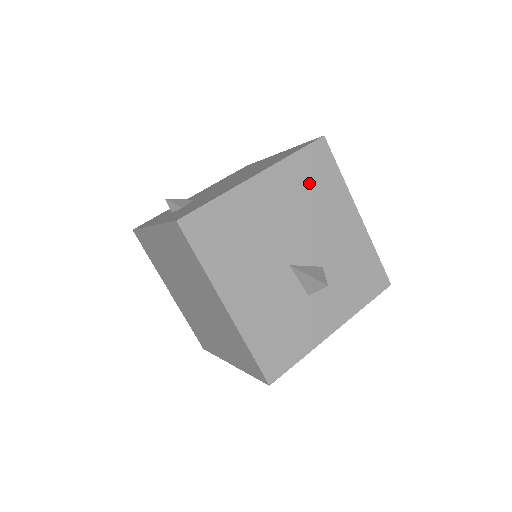
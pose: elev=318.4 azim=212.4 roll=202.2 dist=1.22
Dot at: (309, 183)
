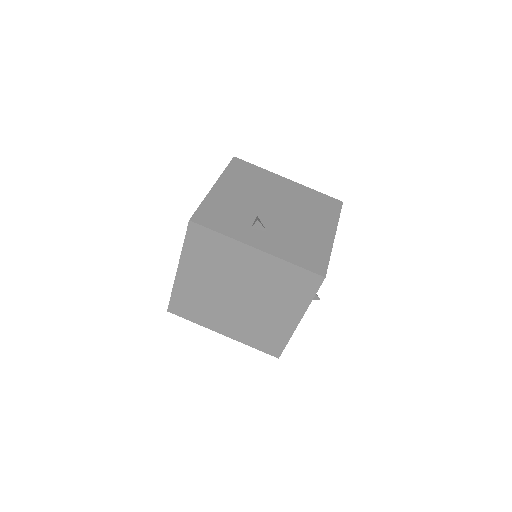
Dot at: occluded
